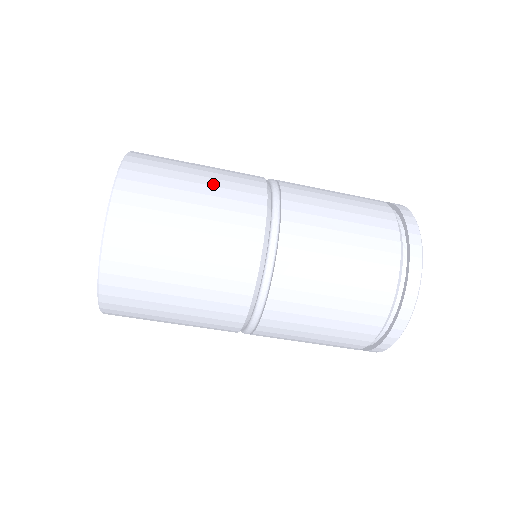
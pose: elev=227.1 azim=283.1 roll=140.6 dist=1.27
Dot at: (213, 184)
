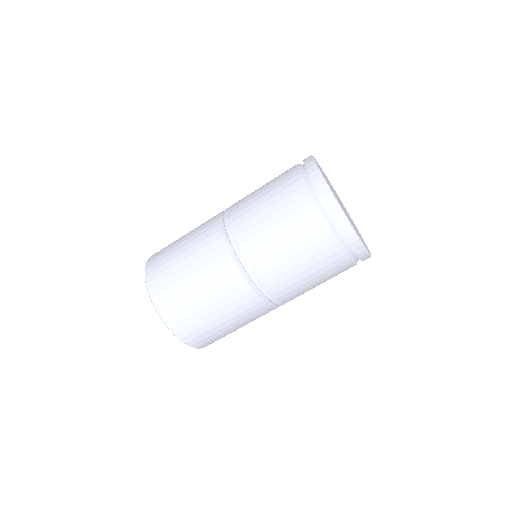
Dot at: (190, 236)
